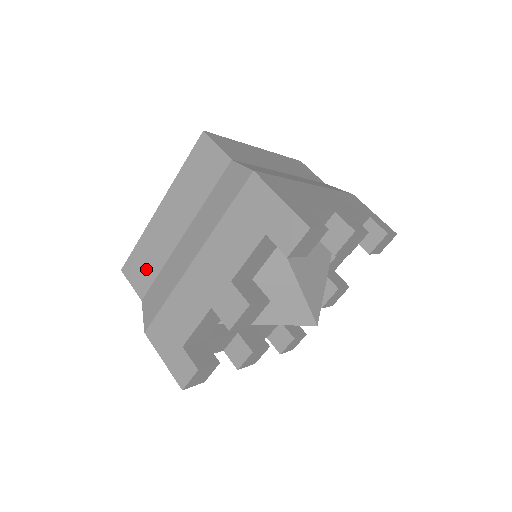
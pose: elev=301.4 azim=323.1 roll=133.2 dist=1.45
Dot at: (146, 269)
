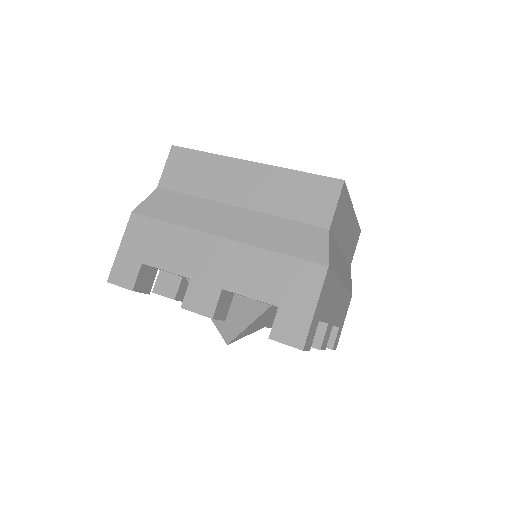
Dot at: (188, 177)
